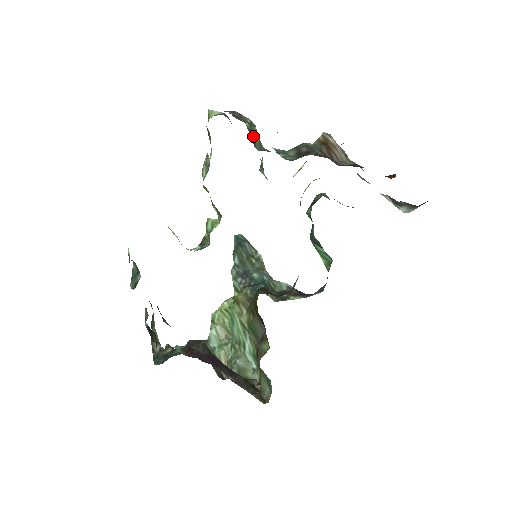
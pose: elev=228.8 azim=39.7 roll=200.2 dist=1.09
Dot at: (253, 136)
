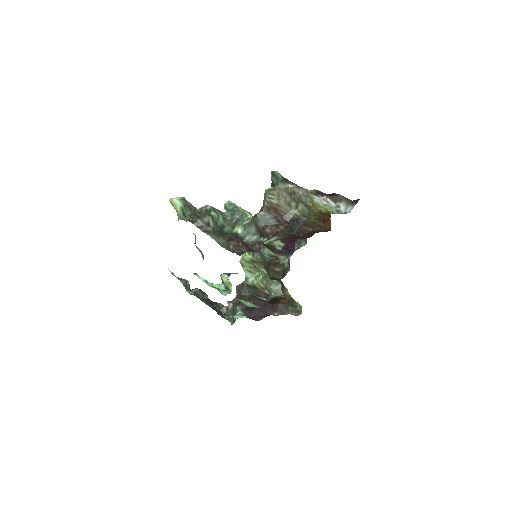
Dot at: (219, 224)
